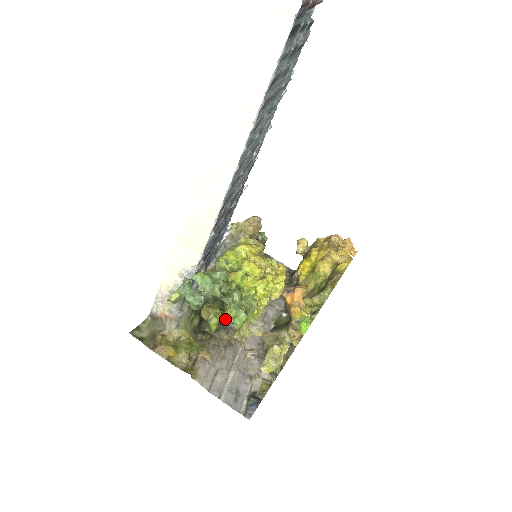
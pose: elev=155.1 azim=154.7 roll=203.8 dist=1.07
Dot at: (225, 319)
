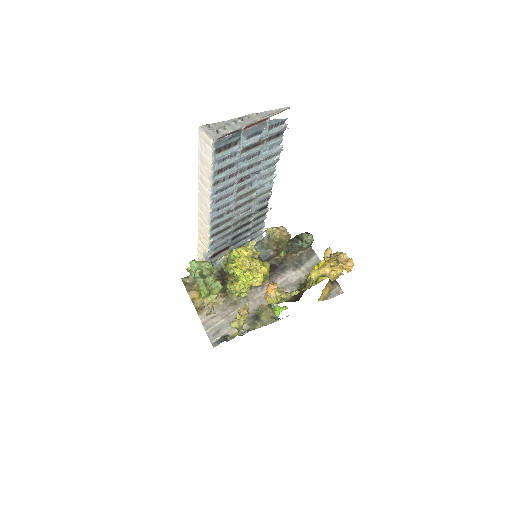
Dot at: occluded
